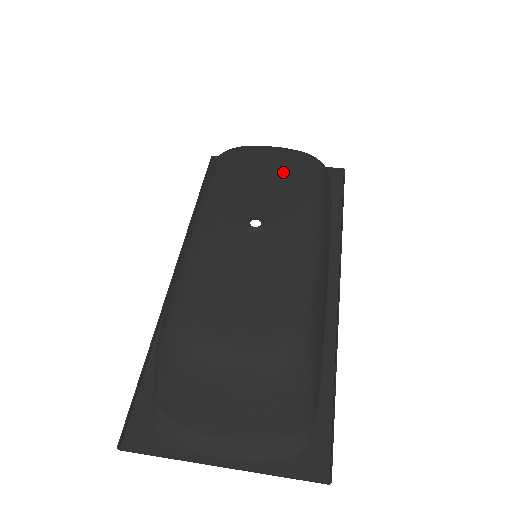
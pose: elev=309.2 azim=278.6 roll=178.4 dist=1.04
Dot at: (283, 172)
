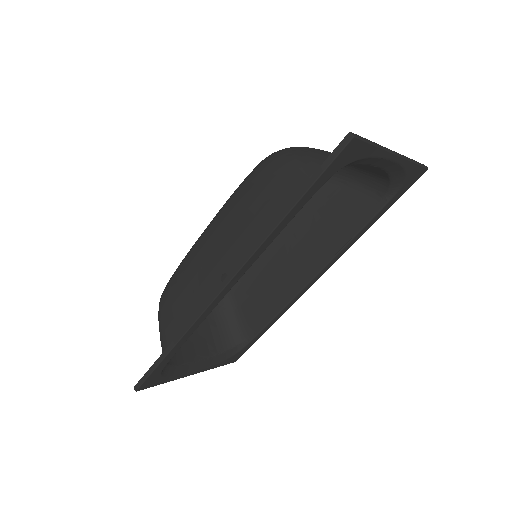
Dot at: occluded
